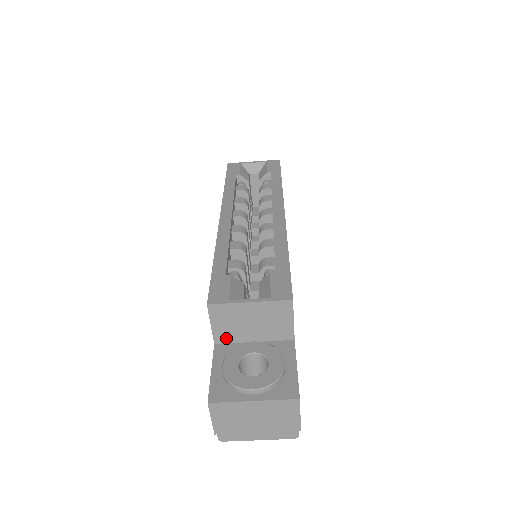
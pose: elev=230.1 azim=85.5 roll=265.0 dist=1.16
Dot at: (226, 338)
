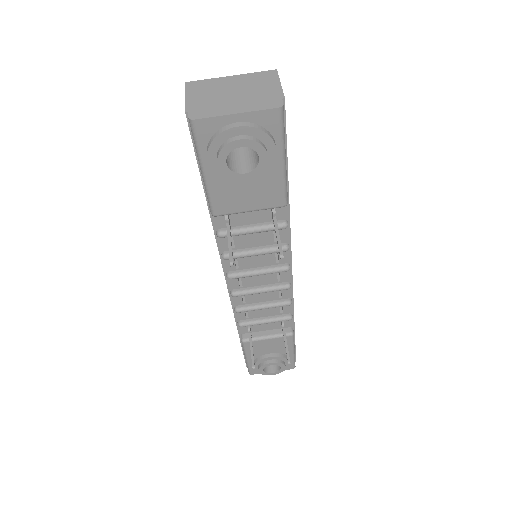
Dot at: occluded
